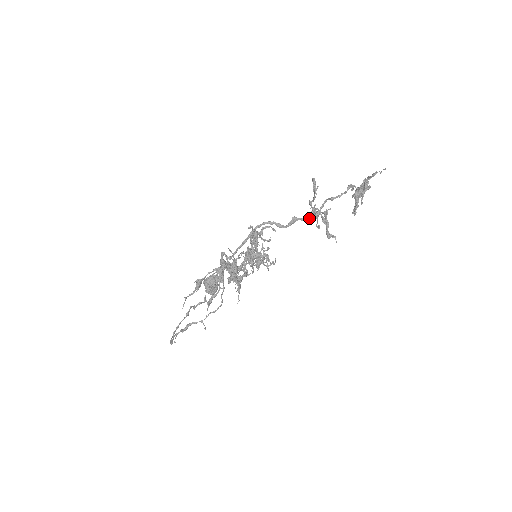
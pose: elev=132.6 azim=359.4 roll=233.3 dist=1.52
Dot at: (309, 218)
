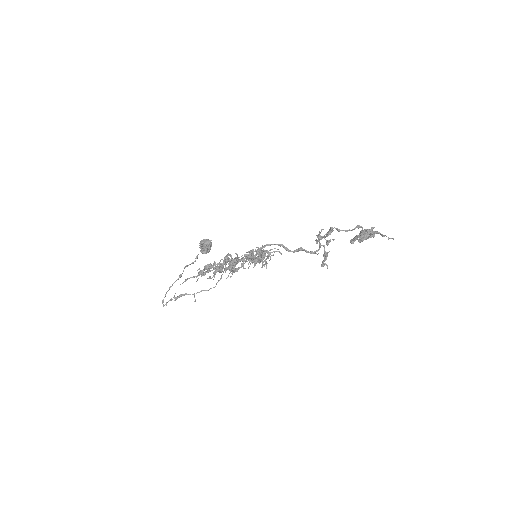
Dot at: (314, 253)
